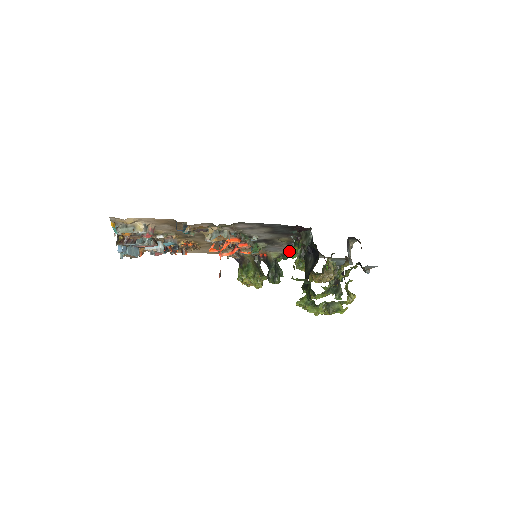
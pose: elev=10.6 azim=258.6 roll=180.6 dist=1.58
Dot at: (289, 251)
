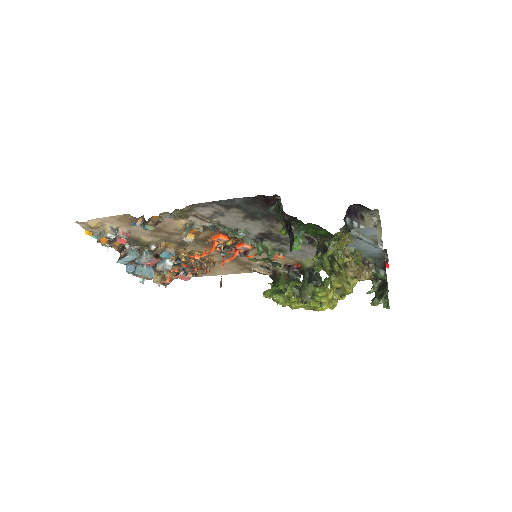
Dot at: occluded
